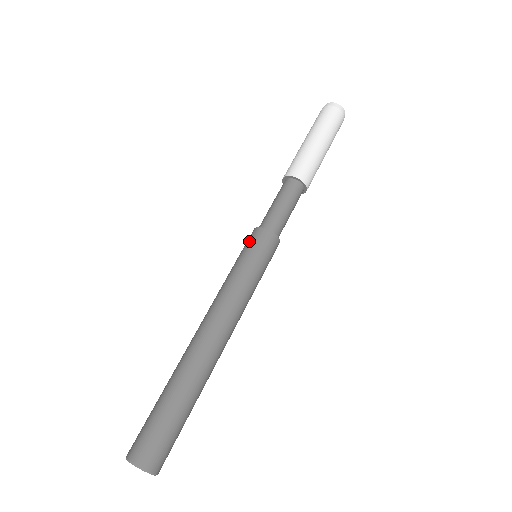
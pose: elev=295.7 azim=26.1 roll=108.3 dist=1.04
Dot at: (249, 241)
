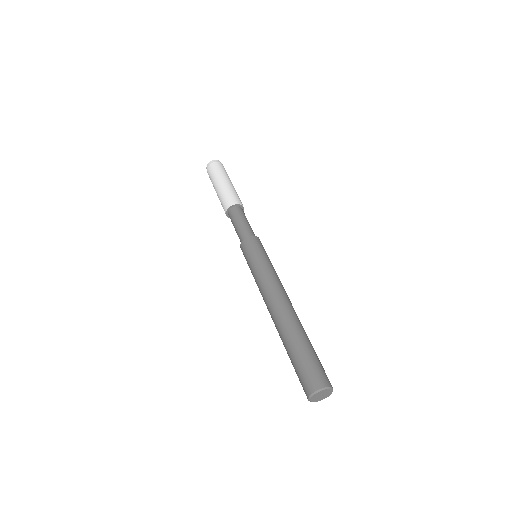
Dot at: (255, 244)
